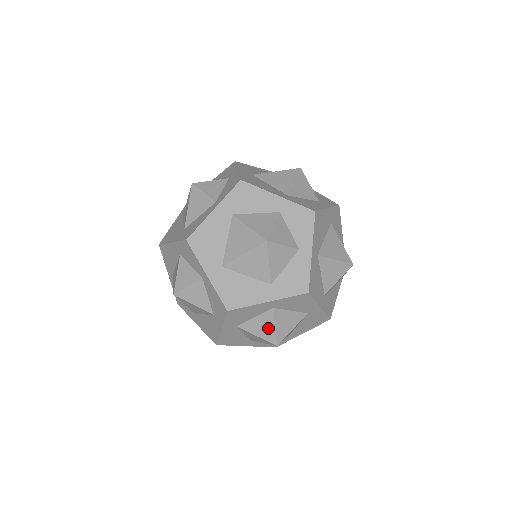
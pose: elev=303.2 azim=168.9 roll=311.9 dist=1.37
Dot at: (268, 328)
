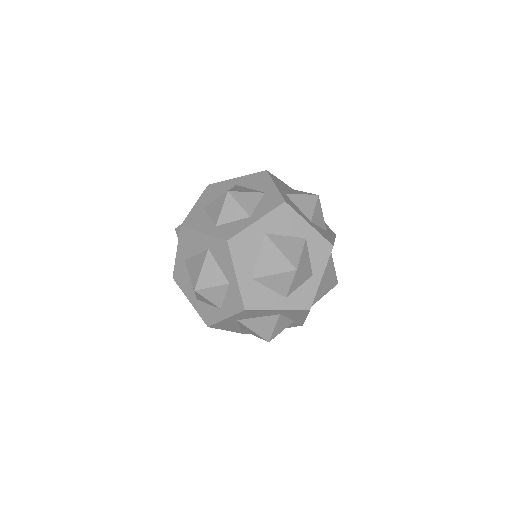
Dot at: occluded
